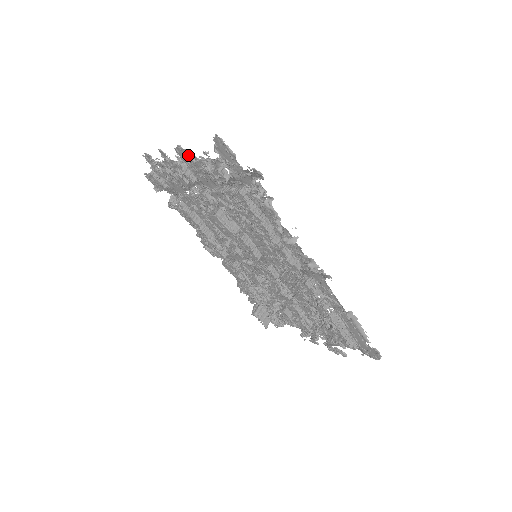
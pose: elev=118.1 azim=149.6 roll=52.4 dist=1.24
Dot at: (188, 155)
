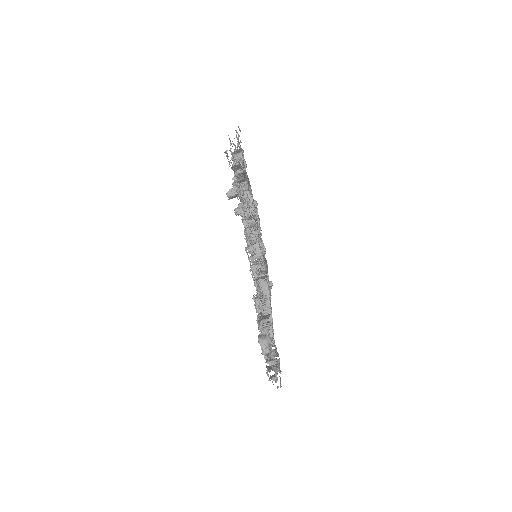
Dot at: (262, 297)
